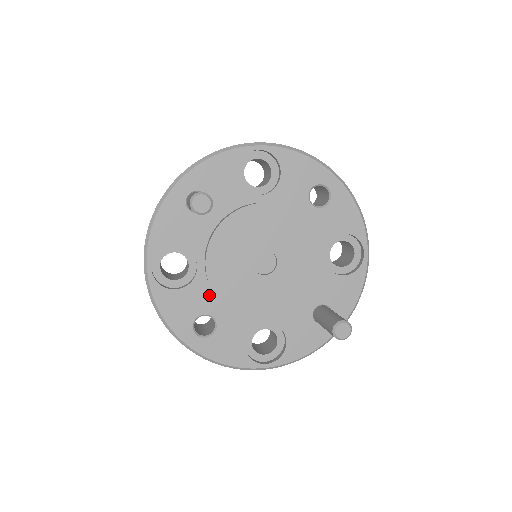
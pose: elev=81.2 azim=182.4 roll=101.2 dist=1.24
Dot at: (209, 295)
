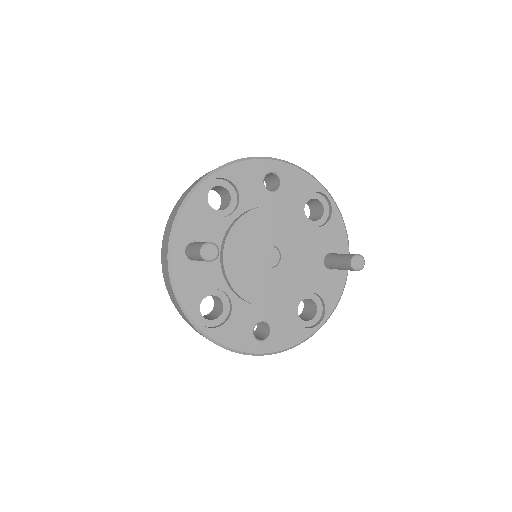
Dot at: (250, 308)
